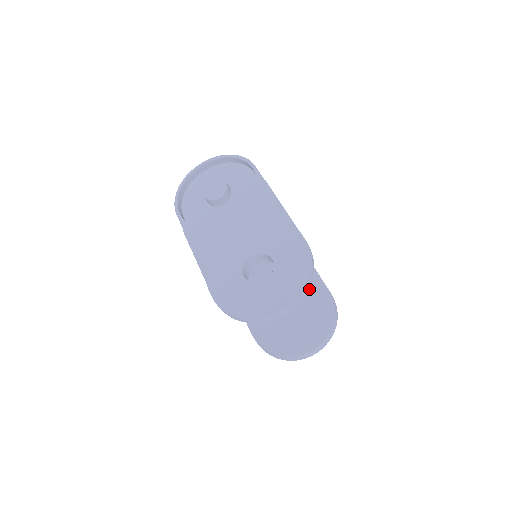
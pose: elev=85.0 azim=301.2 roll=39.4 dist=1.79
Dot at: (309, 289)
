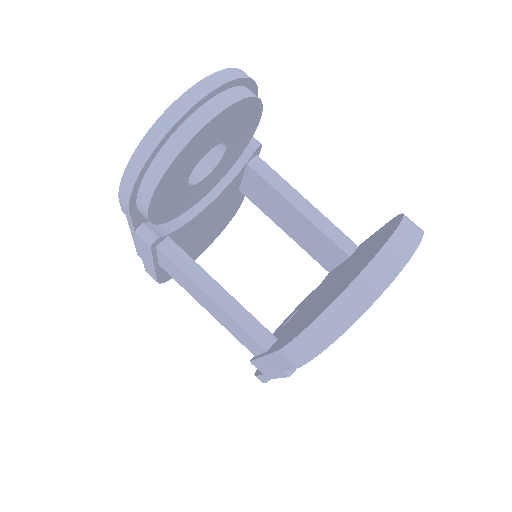
Dot at: (360, 250)
